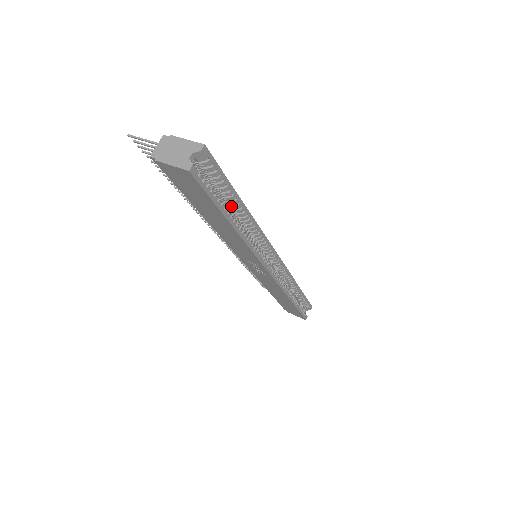
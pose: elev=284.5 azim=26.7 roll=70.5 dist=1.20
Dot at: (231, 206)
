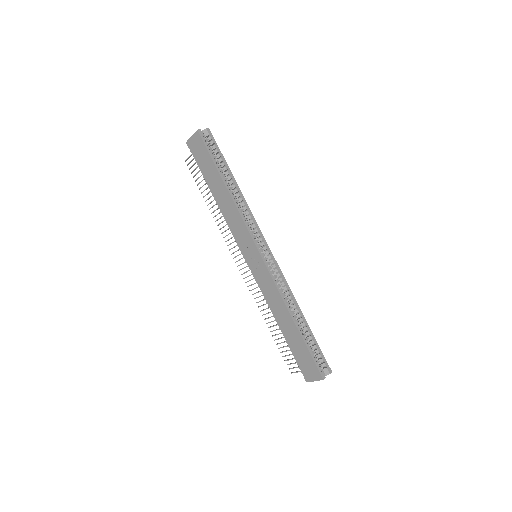
Dot at: (226, 178)
